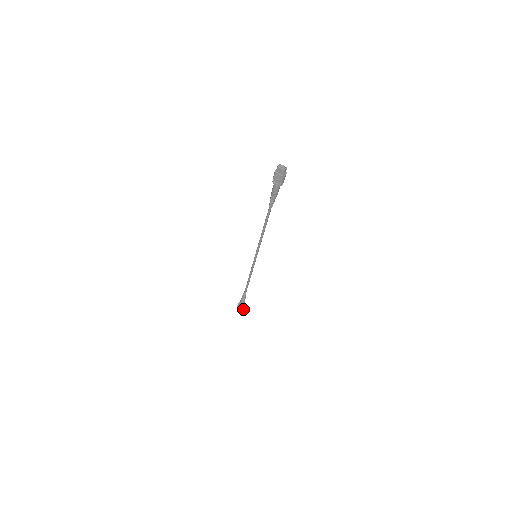
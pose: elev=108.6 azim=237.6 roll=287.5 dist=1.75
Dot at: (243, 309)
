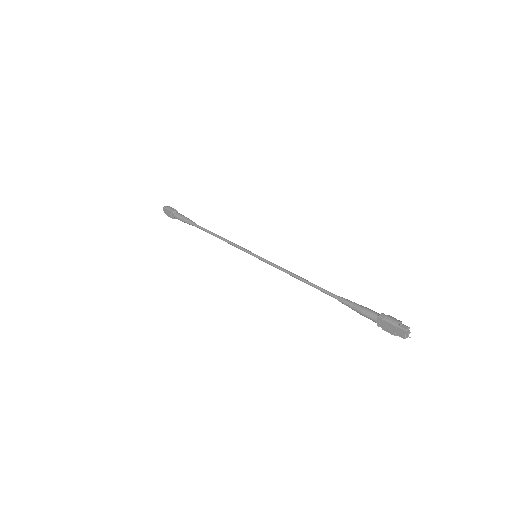
Dot at: (172, 217)
